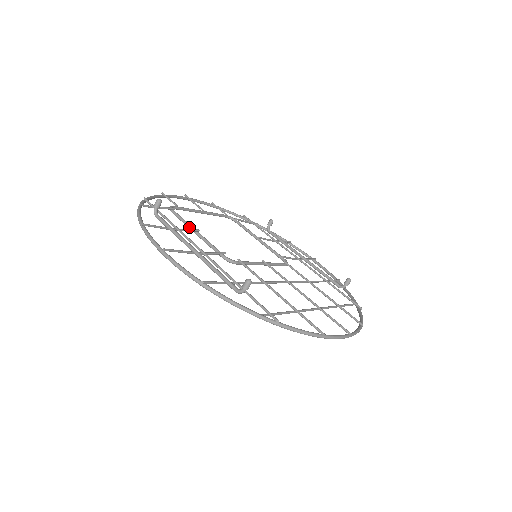
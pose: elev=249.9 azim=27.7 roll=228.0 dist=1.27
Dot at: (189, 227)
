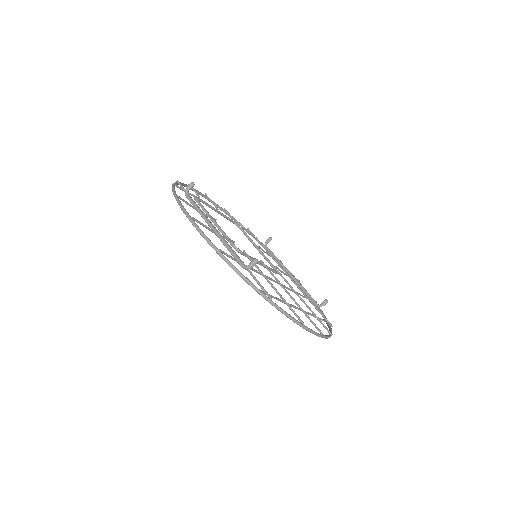
Dot at: occluded
